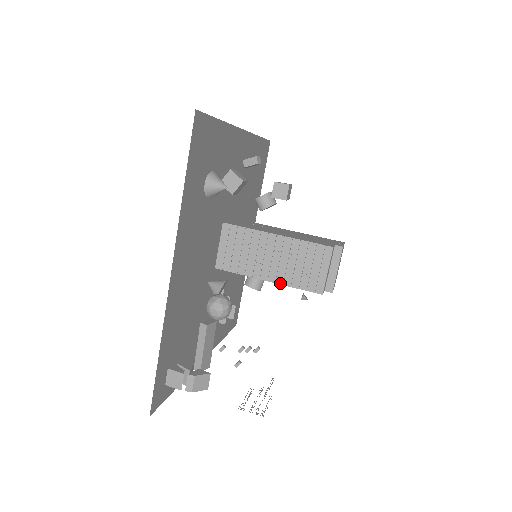
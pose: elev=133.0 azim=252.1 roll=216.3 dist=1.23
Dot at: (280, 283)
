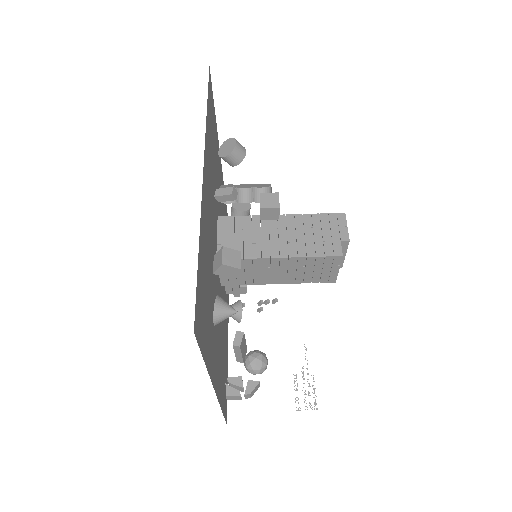
Dot at: (292, 283)
